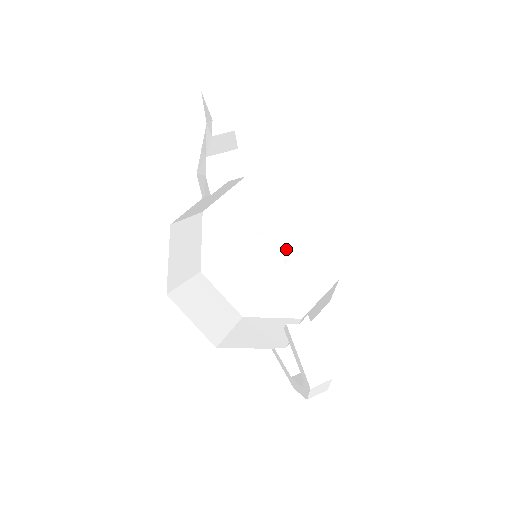
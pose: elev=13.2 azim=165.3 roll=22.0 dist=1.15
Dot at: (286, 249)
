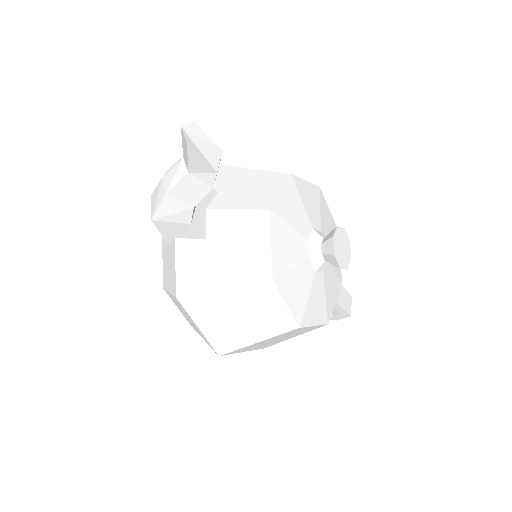
Dot at: (347, 255)
